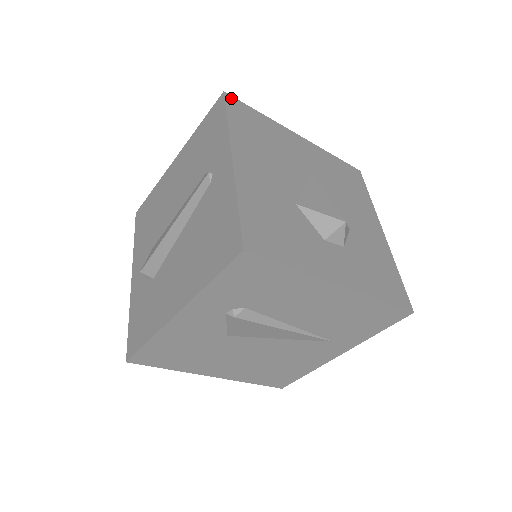
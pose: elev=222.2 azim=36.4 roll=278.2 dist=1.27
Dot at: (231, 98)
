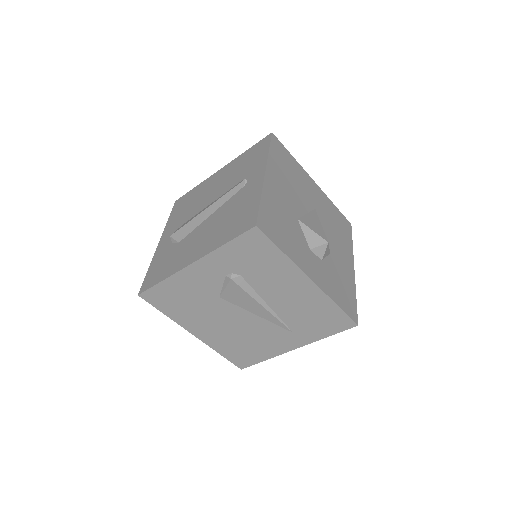
Dot at: (276, 138)
